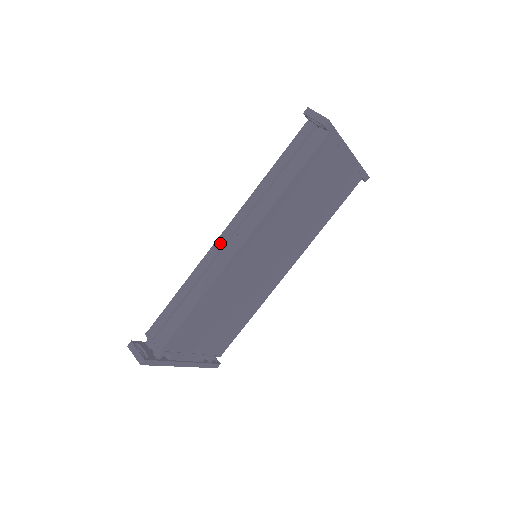
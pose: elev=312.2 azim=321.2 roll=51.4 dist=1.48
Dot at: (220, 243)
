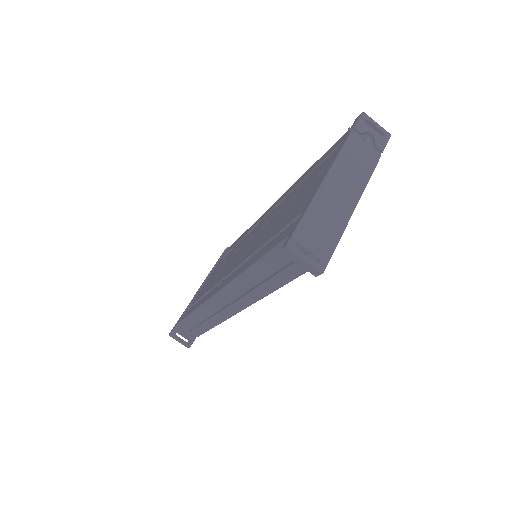
Dot at: (218, 300)
